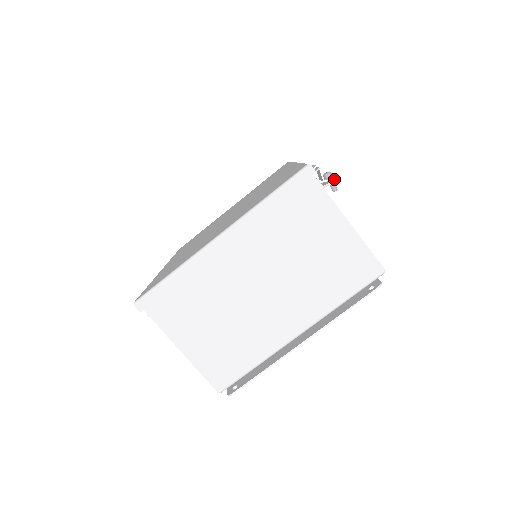
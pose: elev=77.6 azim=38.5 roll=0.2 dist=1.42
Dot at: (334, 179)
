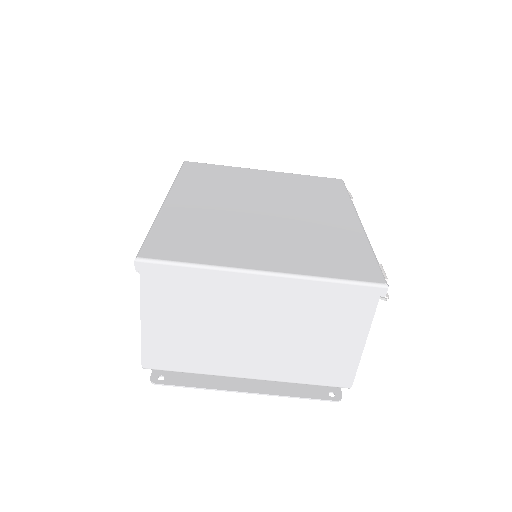
Dot at: (387, 297)
